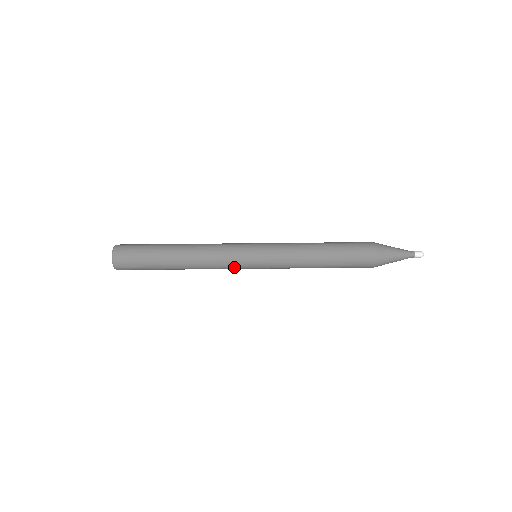
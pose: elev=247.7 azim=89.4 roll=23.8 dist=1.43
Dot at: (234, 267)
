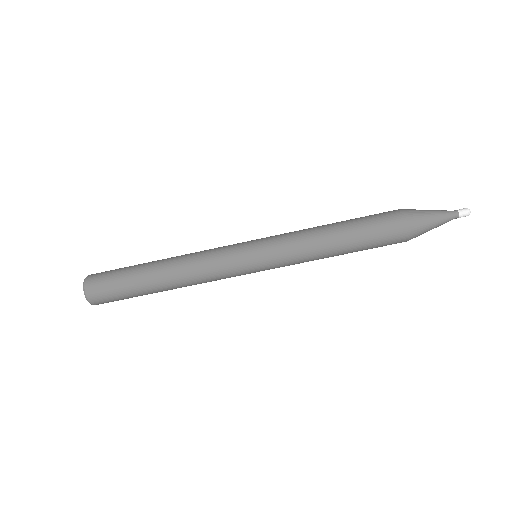
Dot at: occluded
